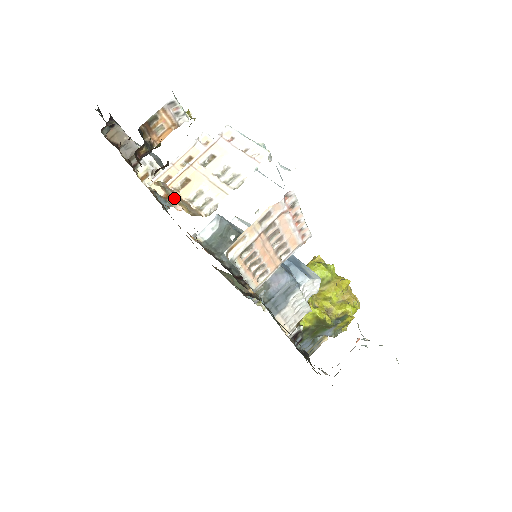
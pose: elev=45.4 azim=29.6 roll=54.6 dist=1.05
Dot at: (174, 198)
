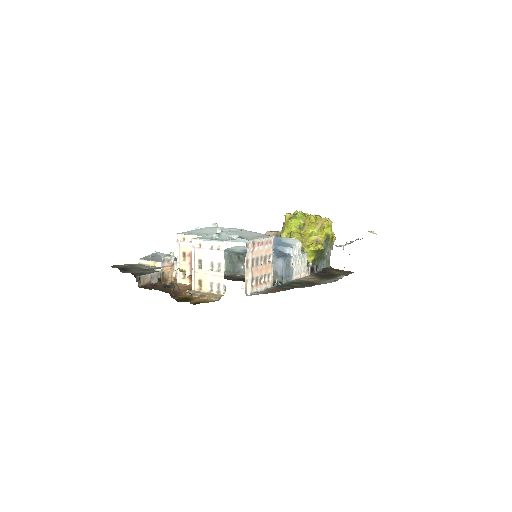
Dot at: (204, 297)
